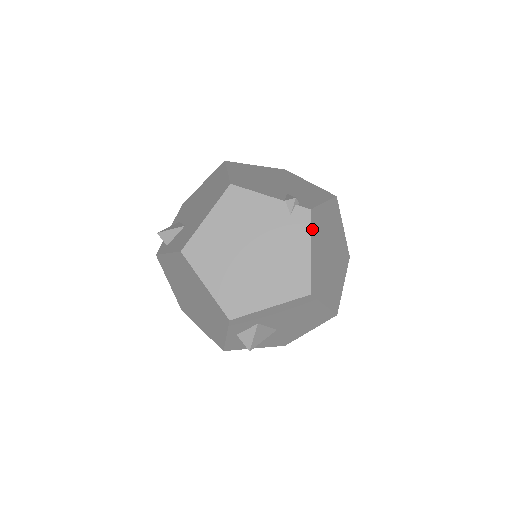
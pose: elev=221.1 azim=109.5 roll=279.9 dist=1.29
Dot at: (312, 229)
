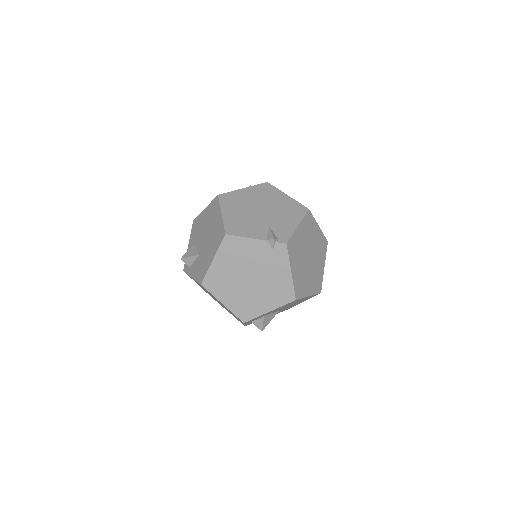
Dot at: (290, 256)
